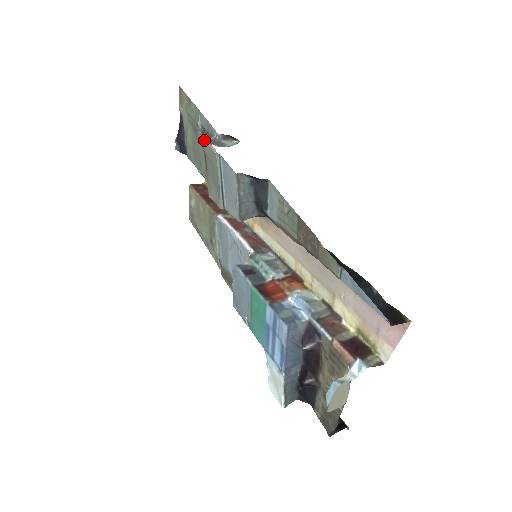
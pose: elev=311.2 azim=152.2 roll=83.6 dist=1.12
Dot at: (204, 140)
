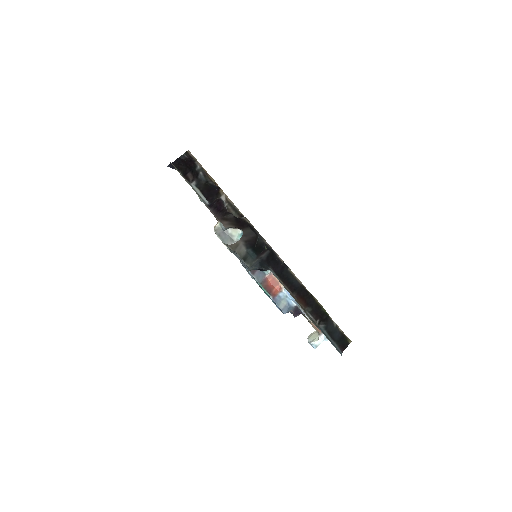
Dot at: (215, 233)
